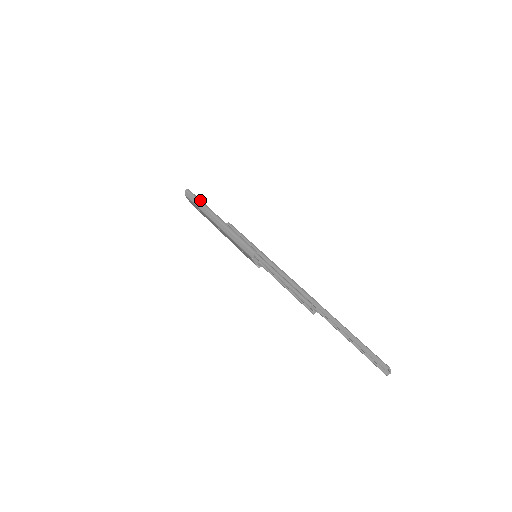
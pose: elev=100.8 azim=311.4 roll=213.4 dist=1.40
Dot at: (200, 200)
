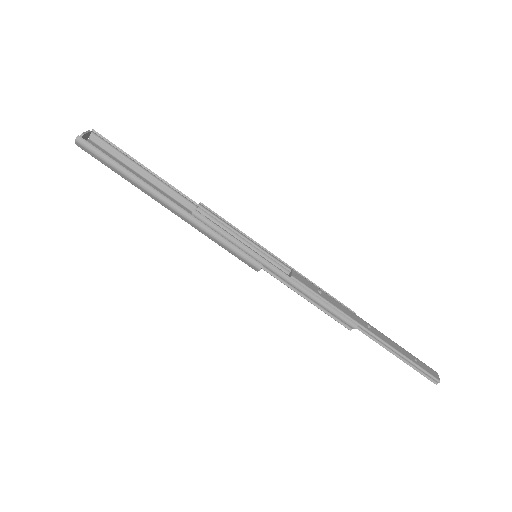
Dot at: (119, 166)
